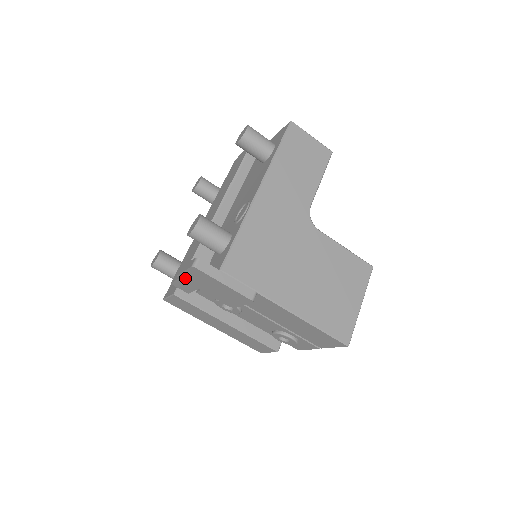
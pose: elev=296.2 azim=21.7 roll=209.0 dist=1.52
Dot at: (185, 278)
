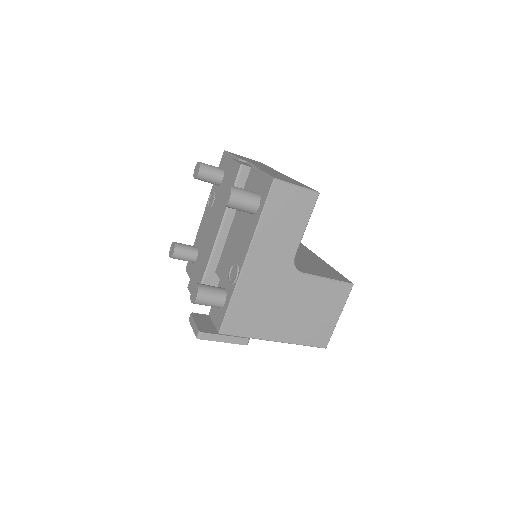
Dot at: occluded
